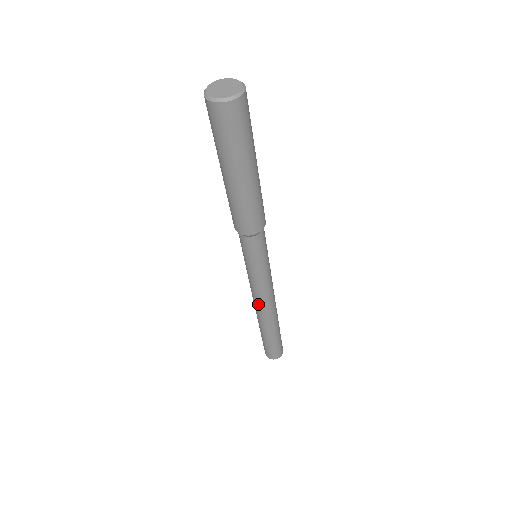
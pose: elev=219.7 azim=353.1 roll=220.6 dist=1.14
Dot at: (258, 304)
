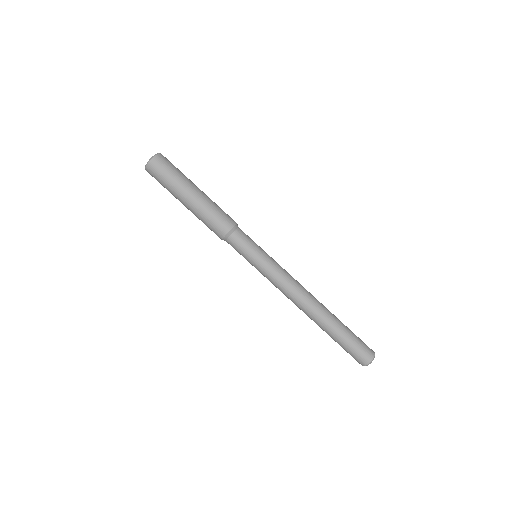
Dot at: (290, 299)
